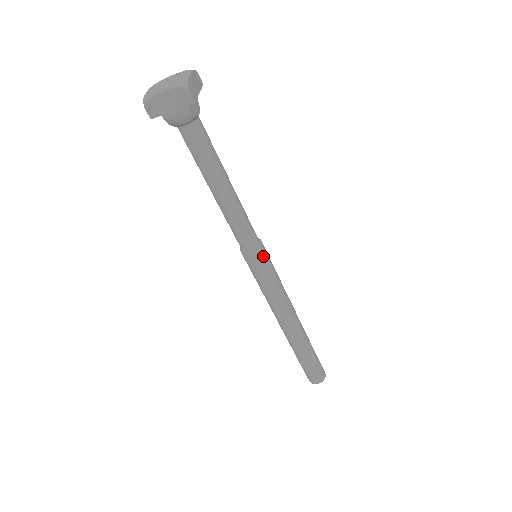
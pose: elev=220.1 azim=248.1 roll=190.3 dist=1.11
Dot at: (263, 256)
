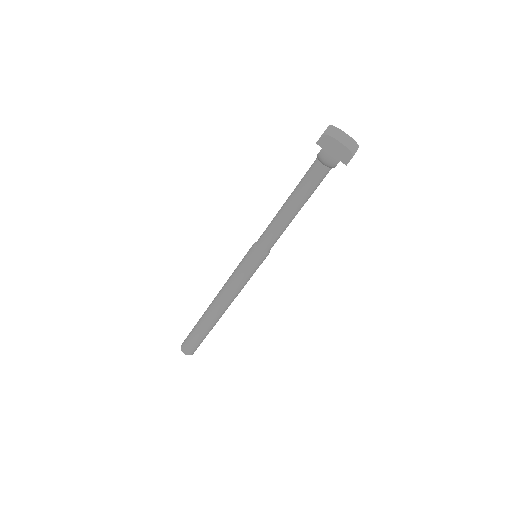
Dot at: (261, 261)
